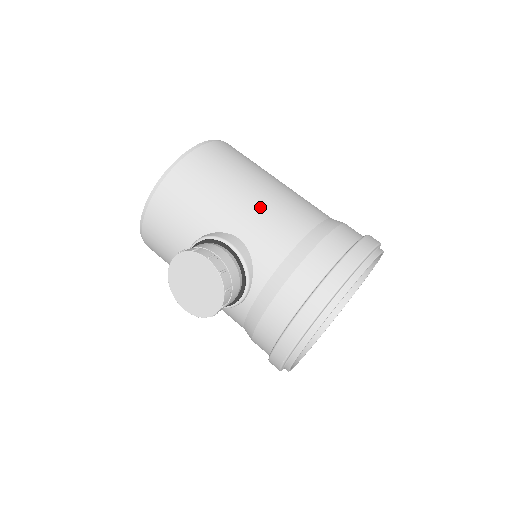
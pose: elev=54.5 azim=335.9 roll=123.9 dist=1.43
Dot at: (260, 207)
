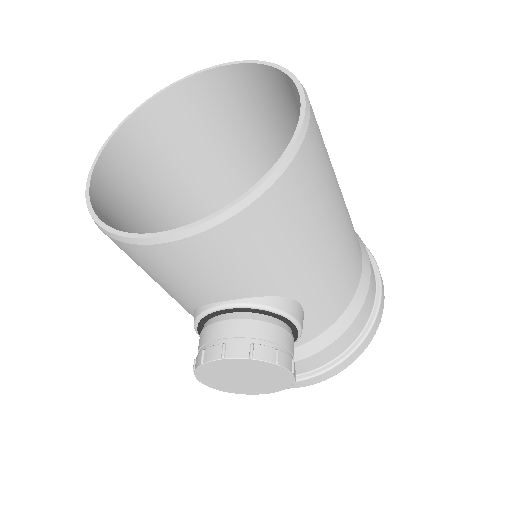
Dot at: (336, 262)
